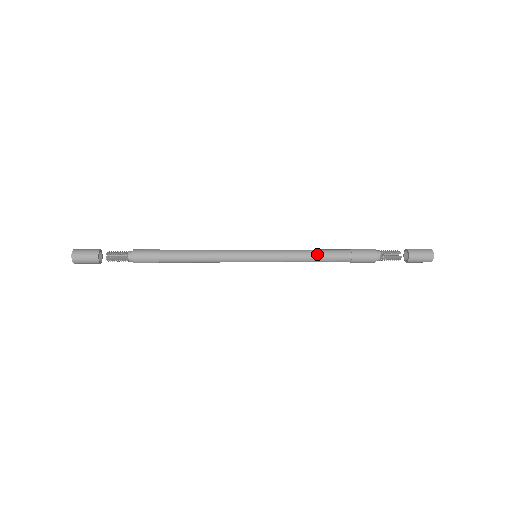
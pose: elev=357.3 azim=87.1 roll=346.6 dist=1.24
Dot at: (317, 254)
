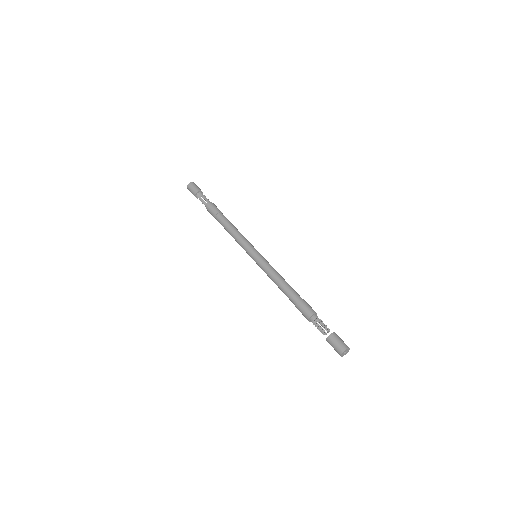
Dot at: (279, 288)
